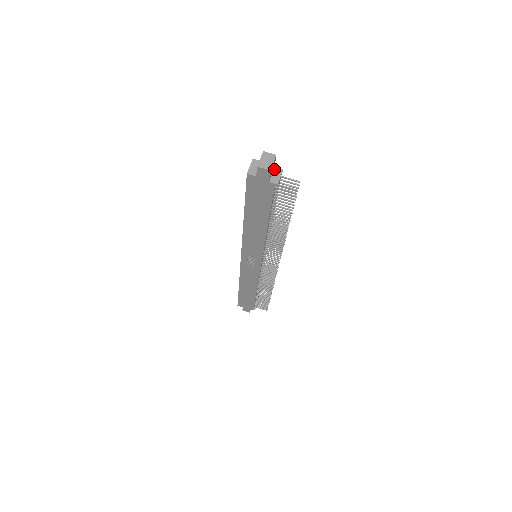
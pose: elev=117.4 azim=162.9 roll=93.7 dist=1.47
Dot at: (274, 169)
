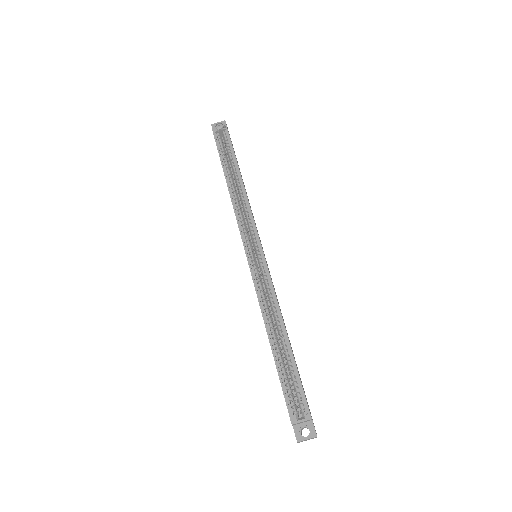
Dot at: occluded
